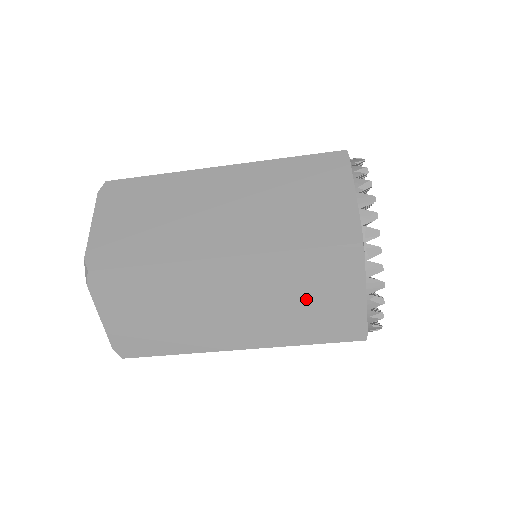
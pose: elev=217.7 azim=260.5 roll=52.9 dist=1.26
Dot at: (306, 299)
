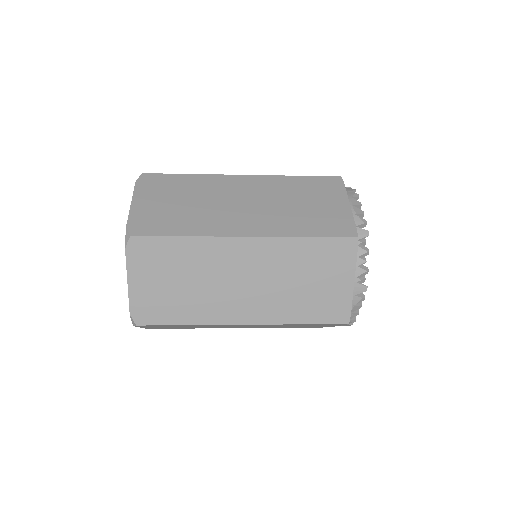
Dot at: occluded
